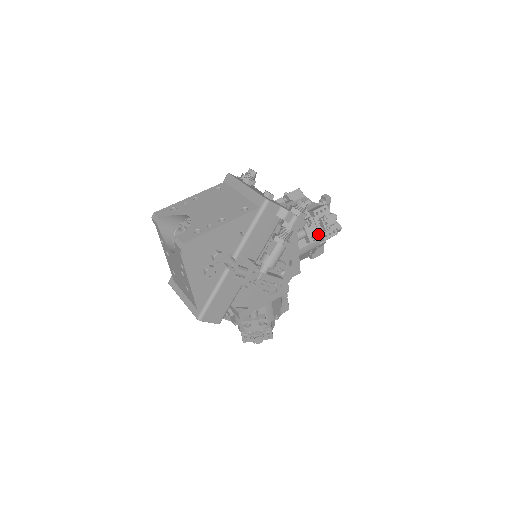
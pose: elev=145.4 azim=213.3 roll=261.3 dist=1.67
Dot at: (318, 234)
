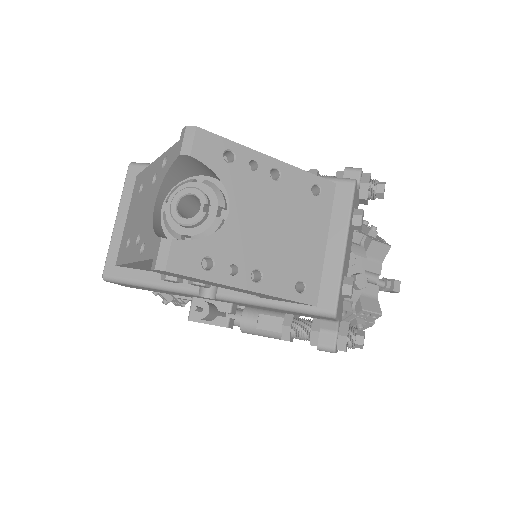
Dot at: occluded
